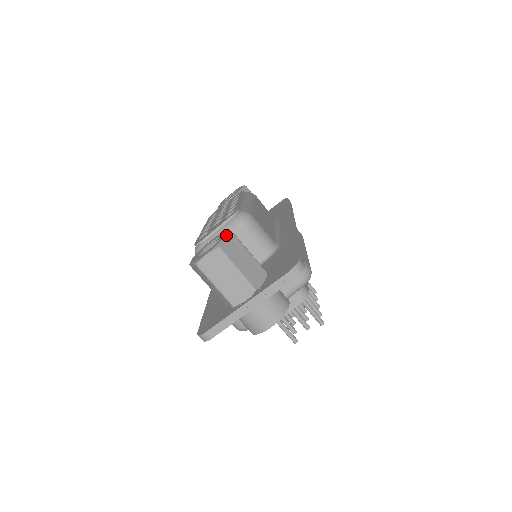
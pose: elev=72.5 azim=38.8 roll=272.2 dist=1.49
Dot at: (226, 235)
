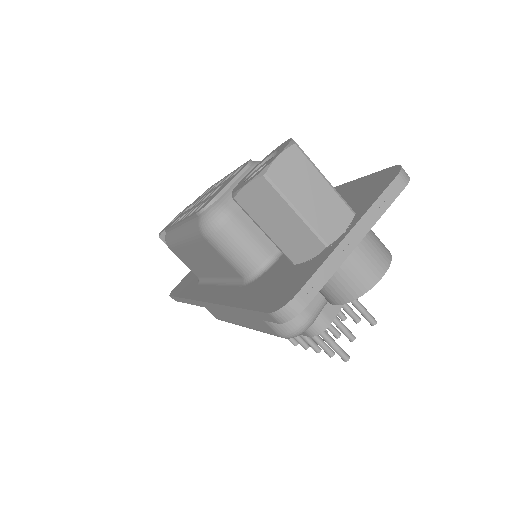
Dot at: (291, 138)
